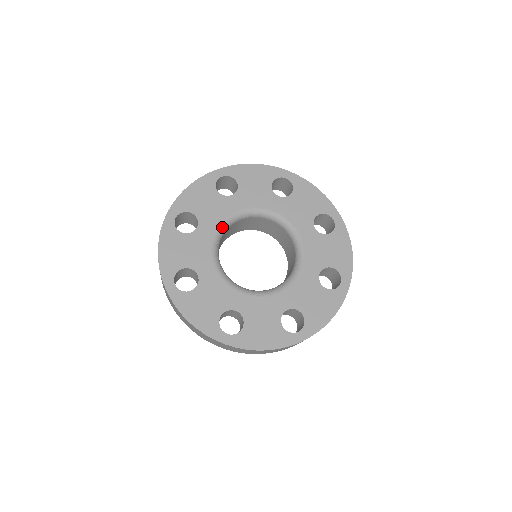
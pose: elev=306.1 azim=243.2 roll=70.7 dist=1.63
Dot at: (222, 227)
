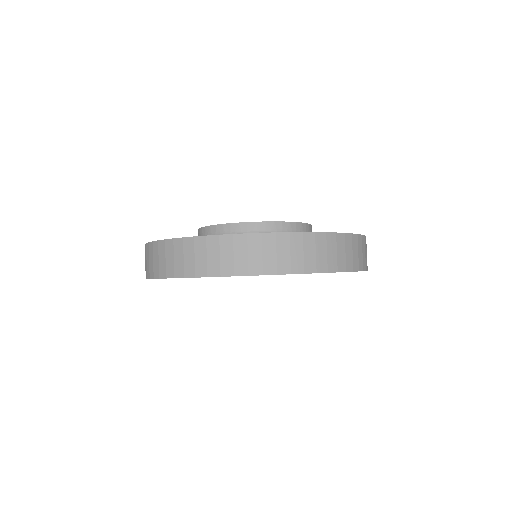
Dot at: occluded
